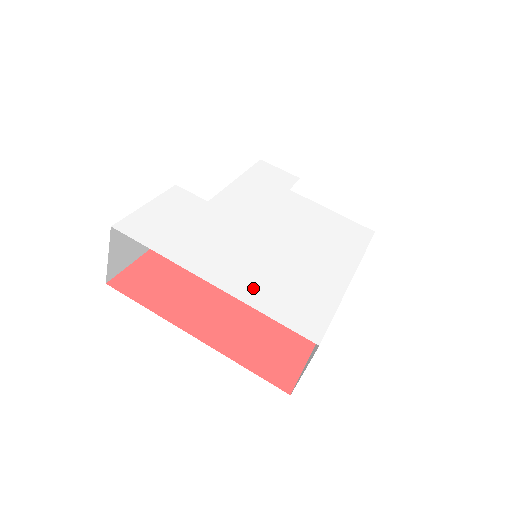
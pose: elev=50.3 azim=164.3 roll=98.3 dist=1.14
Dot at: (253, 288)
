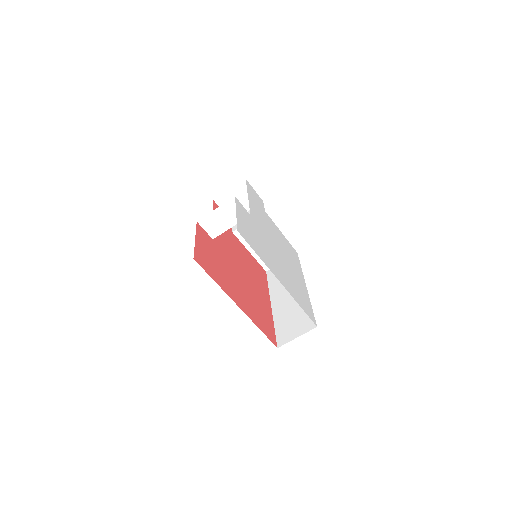
Dot at: (291, 288)
